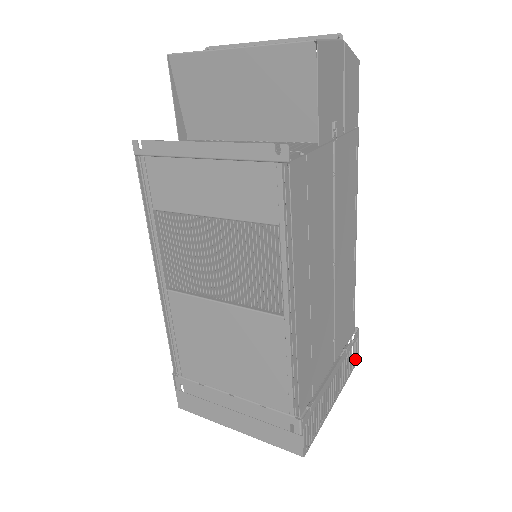
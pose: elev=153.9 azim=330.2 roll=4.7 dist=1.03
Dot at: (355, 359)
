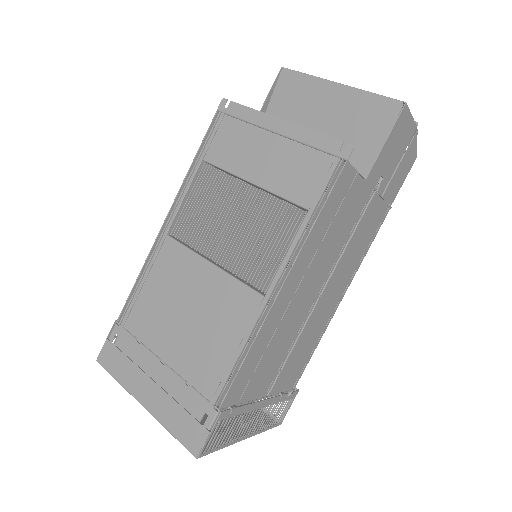
Dot at: occluded
